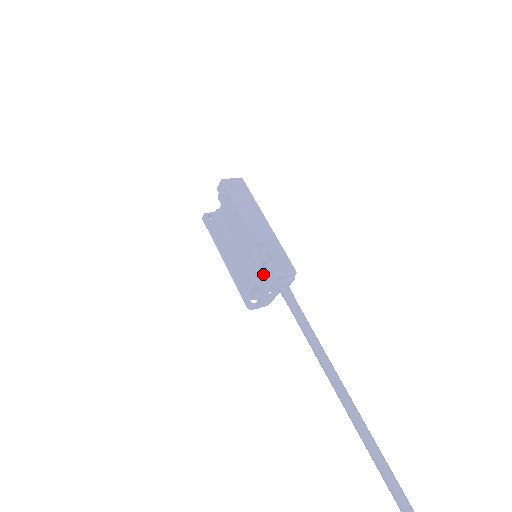
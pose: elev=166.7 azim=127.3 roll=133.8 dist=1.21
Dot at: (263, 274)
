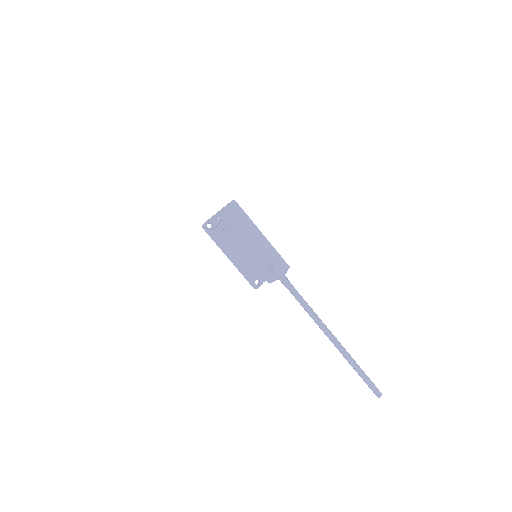
Dot at: (269, 274)
